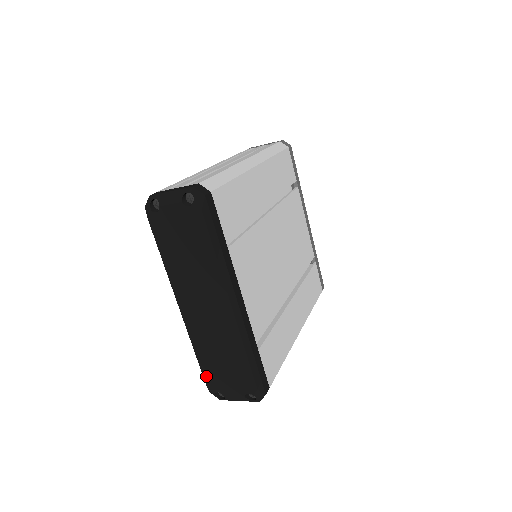
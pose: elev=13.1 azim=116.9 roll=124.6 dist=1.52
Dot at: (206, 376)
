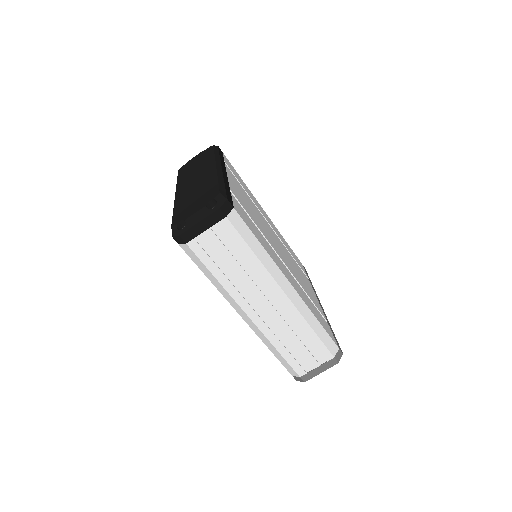
Dot at: (175, 217)
